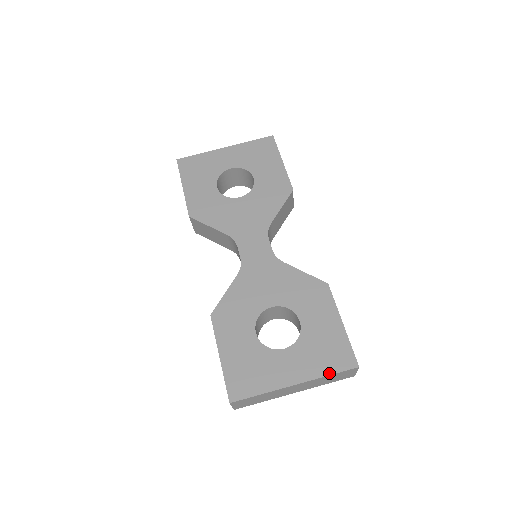
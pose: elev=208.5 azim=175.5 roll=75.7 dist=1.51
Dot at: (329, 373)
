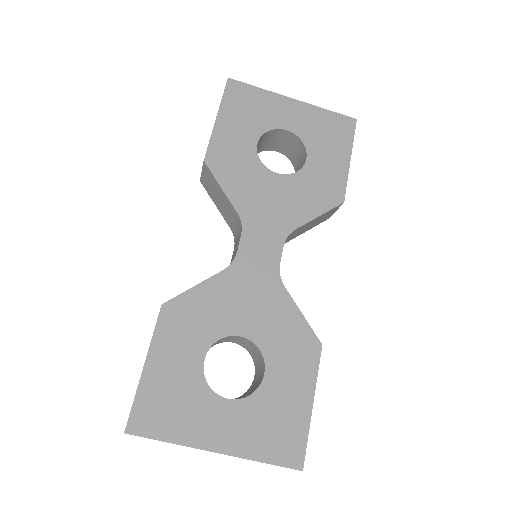
Dot at: (264, 460)
